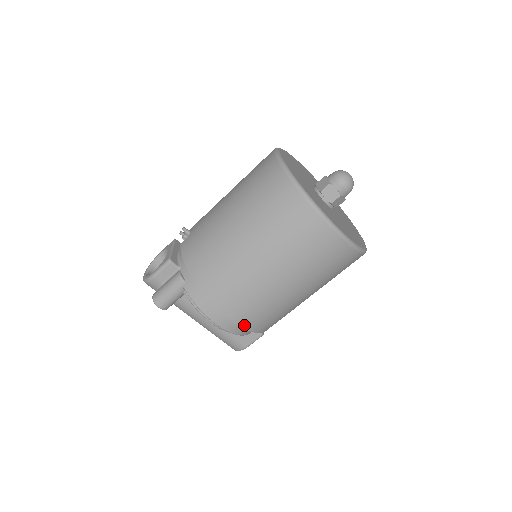
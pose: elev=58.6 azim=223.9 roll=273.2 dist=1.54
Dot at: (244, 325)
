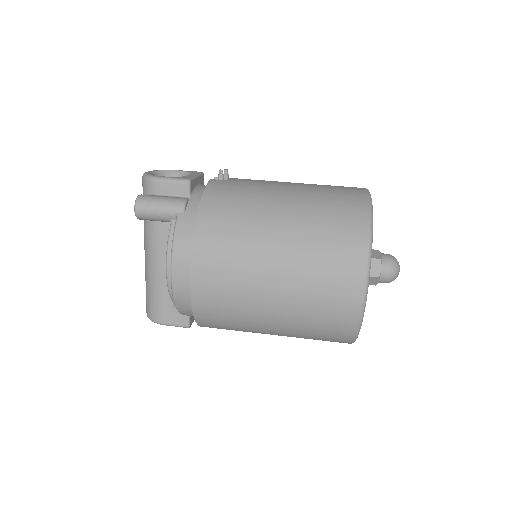
Dot at: (196, 300)
